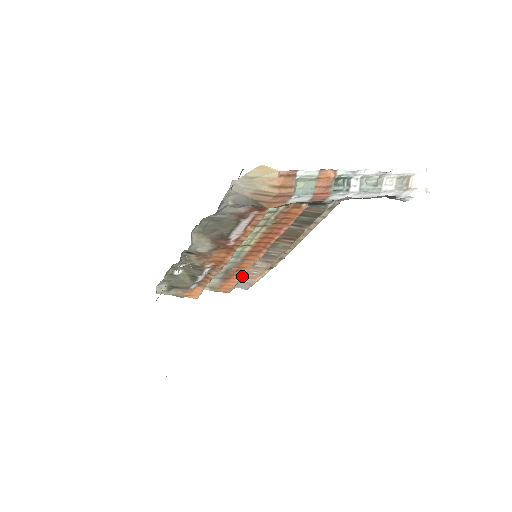
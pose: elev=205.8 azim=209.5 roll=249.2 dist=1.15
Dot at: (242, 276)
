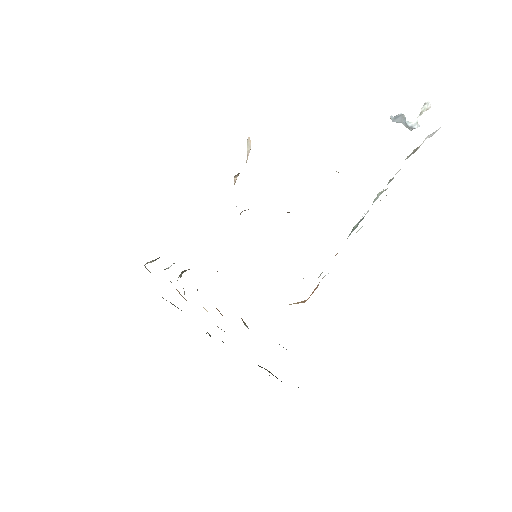
Dot at: occluded
